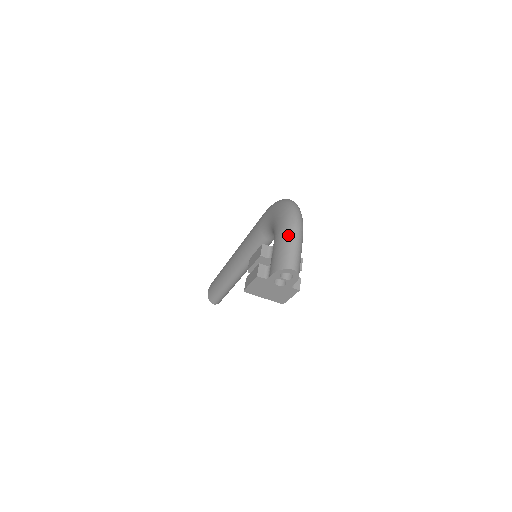
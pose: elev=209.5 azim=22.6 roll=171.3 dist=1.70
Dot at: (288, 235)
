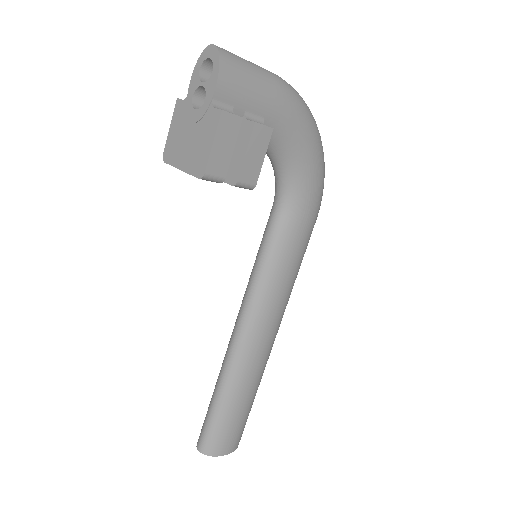
Dot at: occluded
